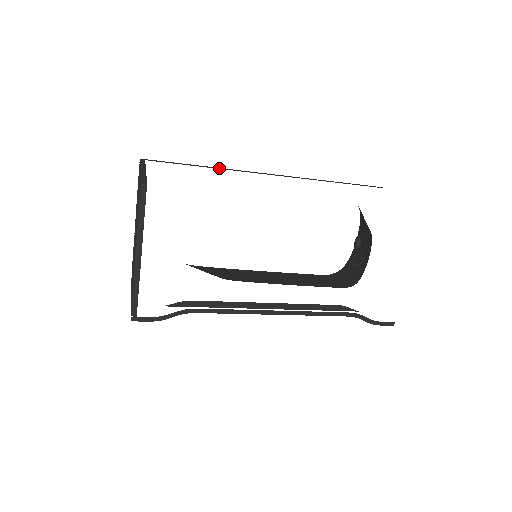
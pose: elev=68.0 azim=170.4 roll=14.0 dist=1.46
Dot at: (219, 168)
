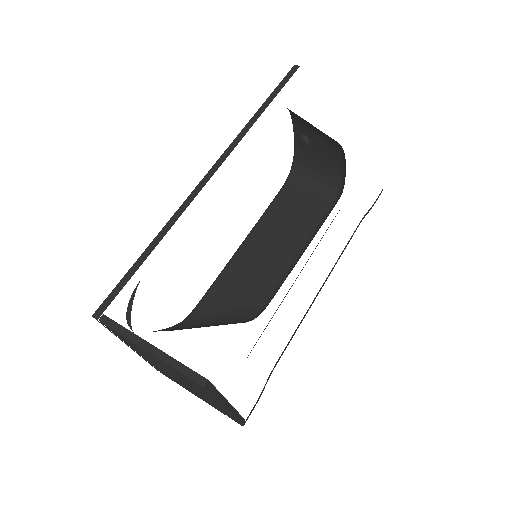
Dot at: (166, 229)
